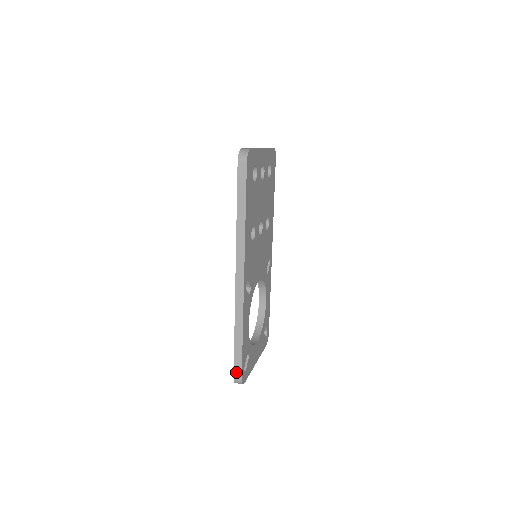
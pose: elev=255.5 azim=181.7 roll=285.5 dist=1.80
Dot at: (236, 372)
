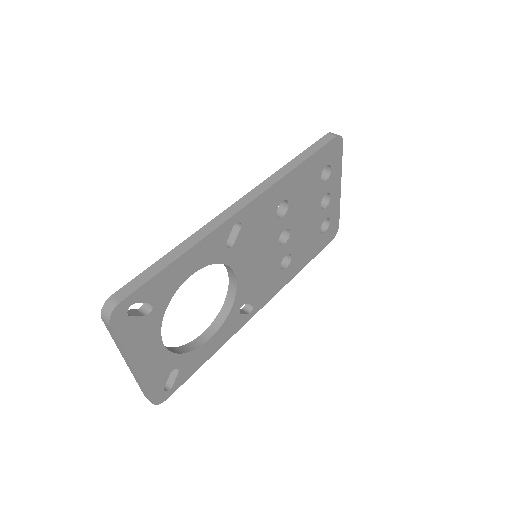
Dot at: (123, 291)
